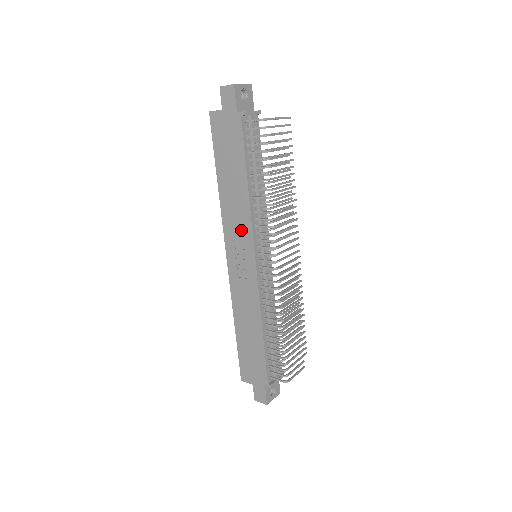
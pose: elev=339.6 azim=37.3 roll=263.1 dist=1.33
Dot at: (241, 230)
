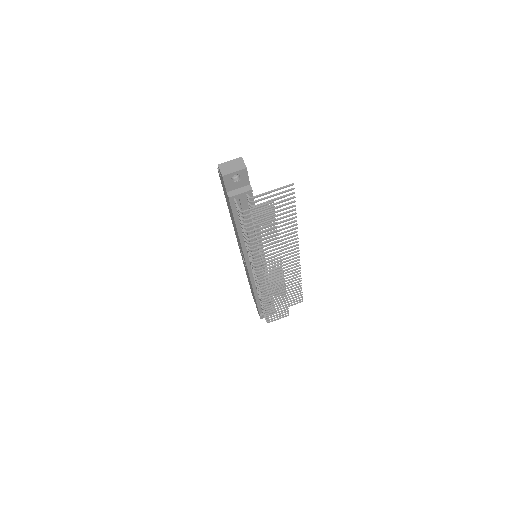
Dot at: occluded
